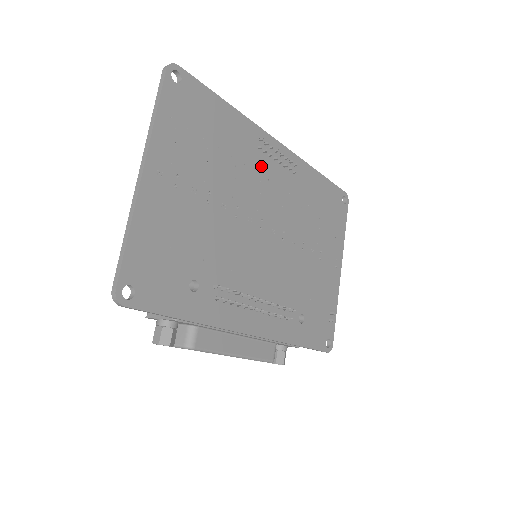
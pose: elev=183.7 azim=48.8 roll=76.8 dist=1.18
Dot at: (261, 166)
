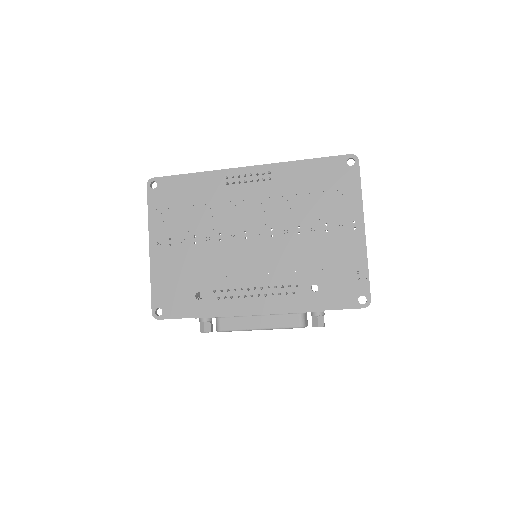
Dot at: (234, 195)
